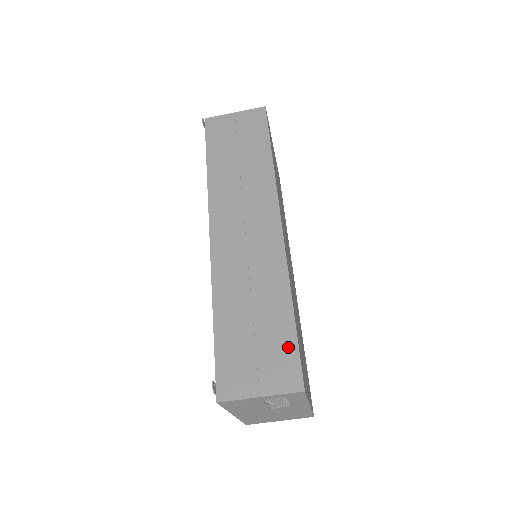
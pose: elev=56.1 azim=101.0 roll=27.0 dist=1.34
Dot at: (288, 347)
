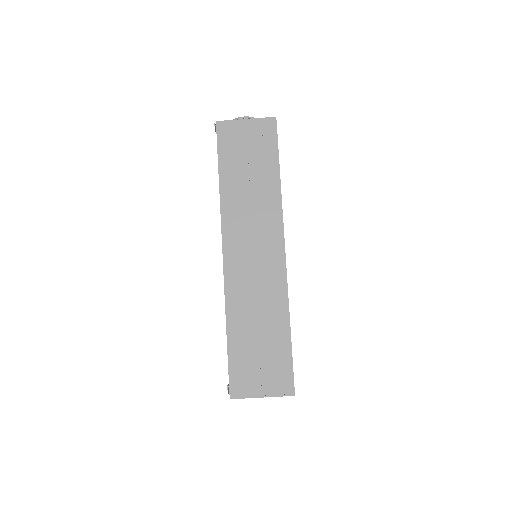
Dot at: (285, 361)
